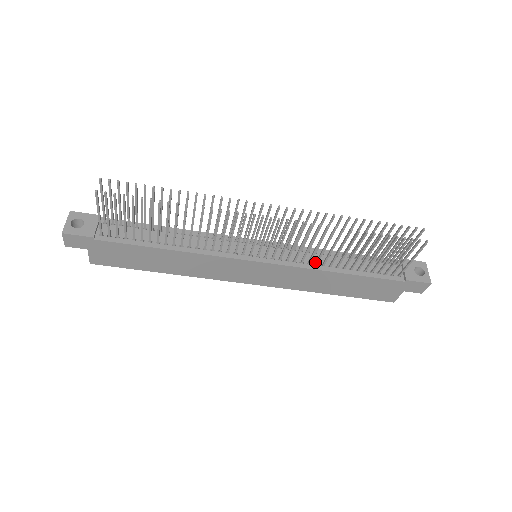
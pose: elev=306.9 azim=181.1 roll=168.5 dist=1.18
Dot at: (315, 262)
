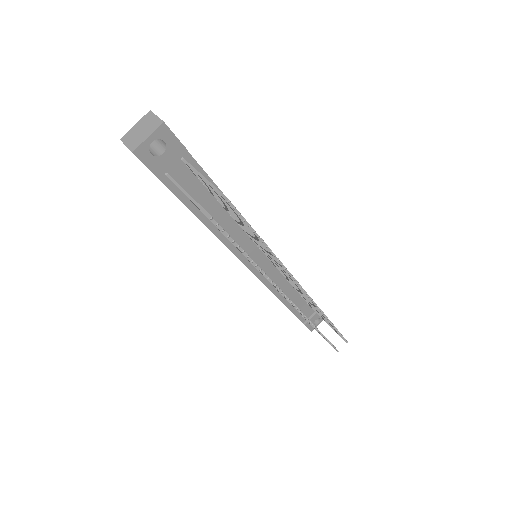
Dot at: (281, 289)
